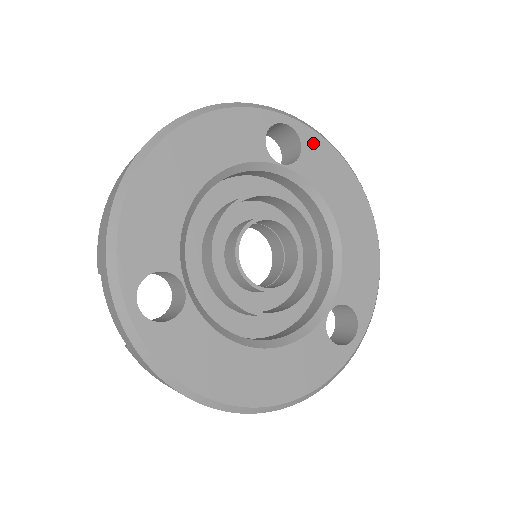
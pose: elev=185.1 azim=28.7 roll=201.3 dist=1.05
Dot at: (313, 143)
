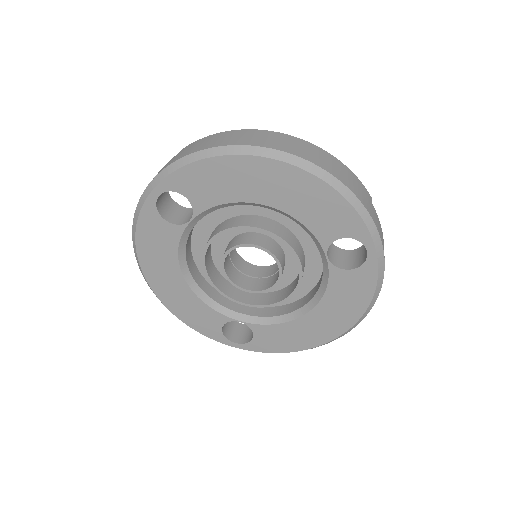
Dot at: (182, 181)
